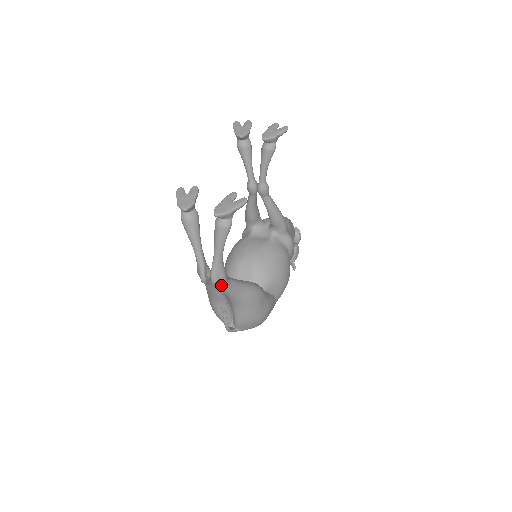
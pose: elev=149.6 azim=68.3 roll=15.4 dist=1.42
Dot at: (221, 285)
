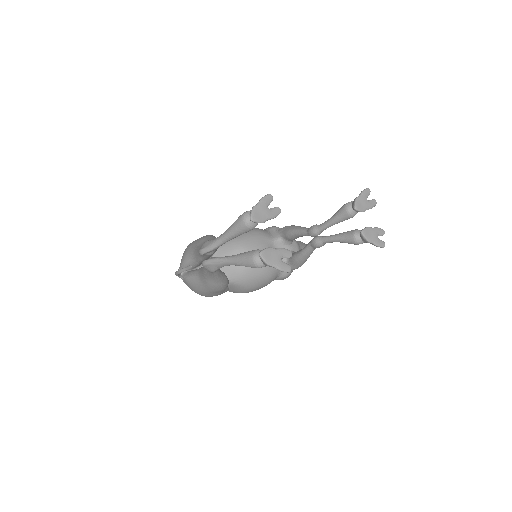
Dot at: (206, 269)
